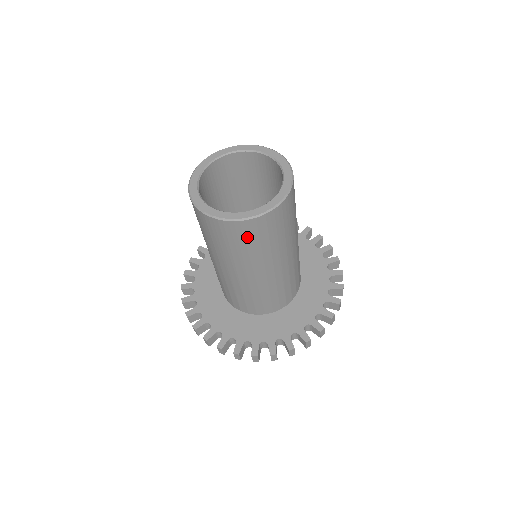
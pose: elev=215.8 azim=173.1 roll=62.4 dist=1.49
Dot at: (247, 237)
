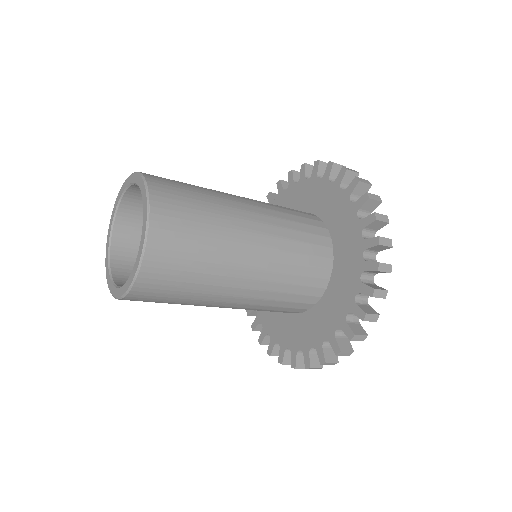
Dot at: (168, 282)
